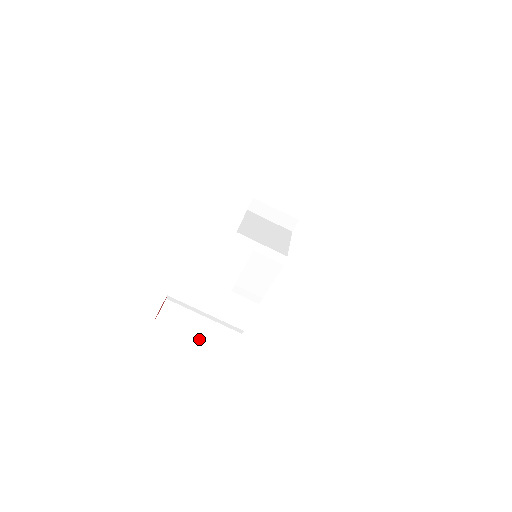
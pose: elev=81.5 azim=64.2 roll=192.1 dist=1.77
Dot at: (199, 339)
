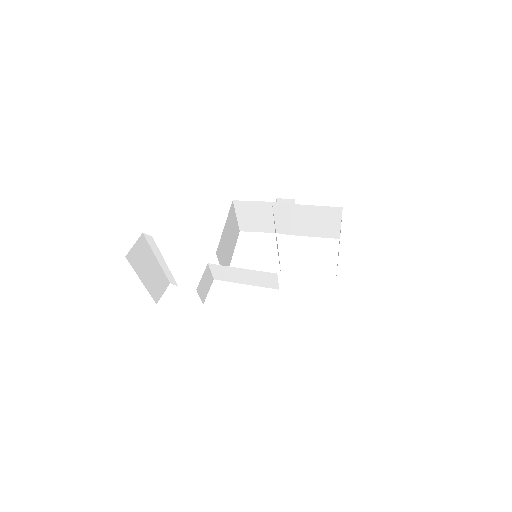
Dot at: (145, 285)
